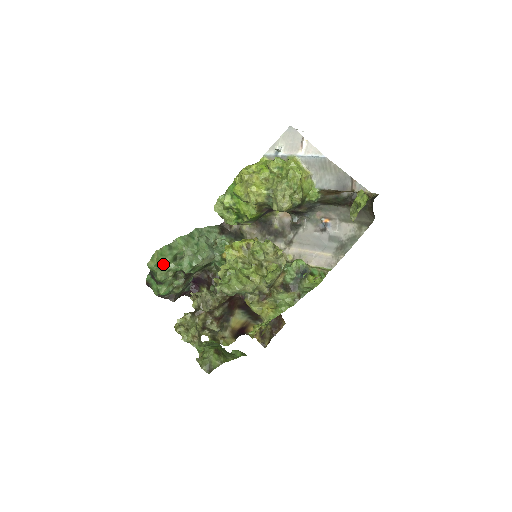
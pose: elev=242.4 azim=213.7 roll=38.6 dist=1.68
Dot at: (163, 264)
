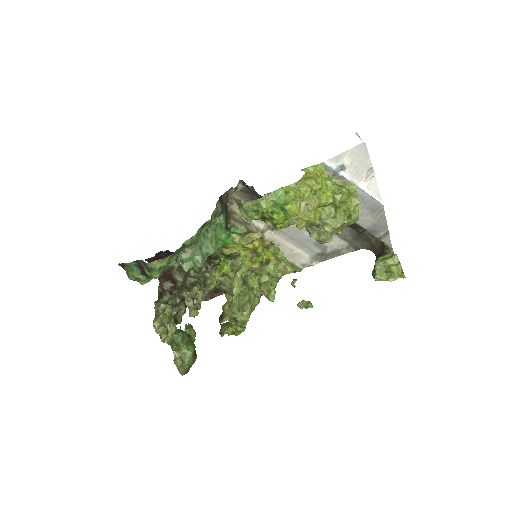
Dot at: (167, 263)
